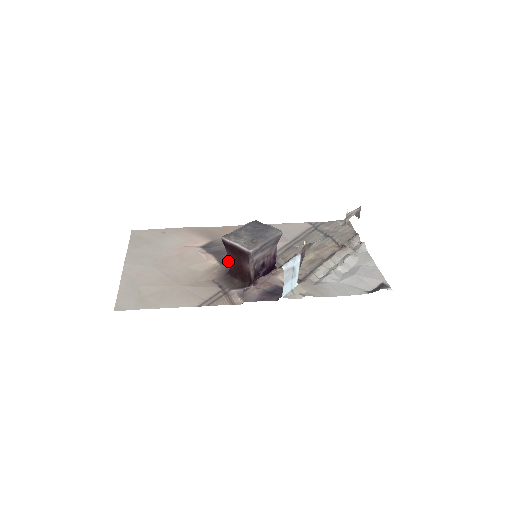
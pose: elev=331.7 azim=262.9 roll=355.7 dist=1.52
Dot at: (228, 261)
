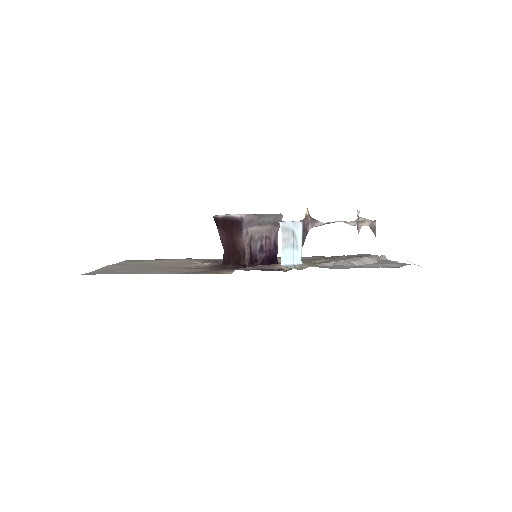
Dot at: occluded
